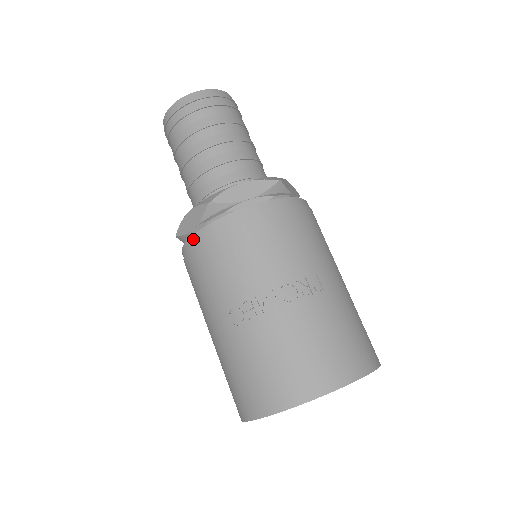
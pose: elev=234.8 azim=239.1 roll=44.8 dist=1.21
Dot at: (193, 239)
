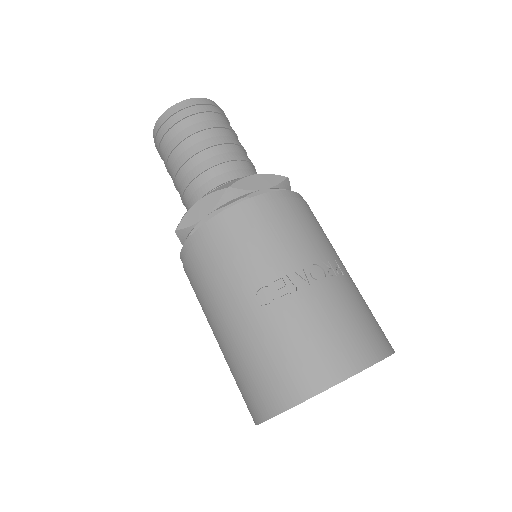
Dot at: (208, 225)
